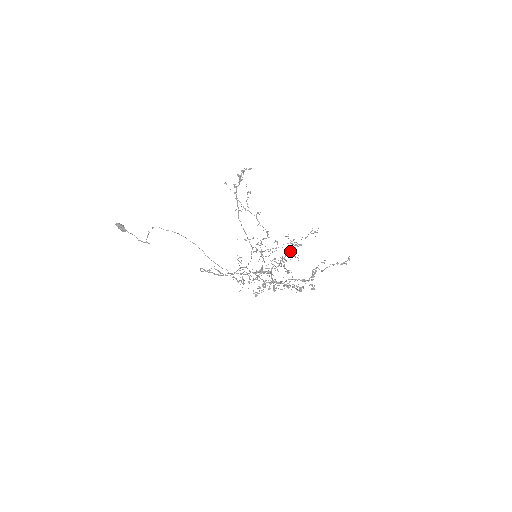
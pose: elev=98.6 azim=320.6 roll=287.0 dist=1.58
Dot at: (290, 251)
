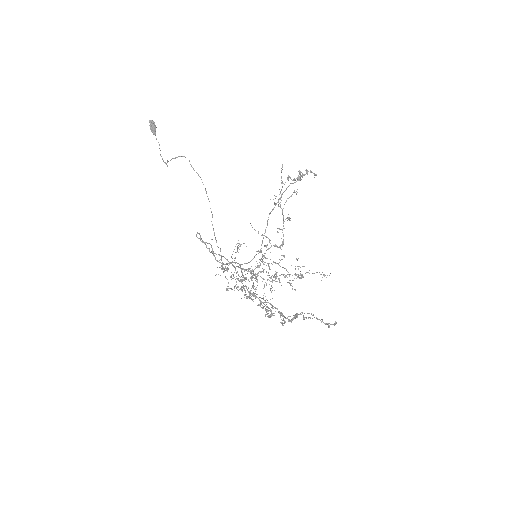
Dot at: (289, 274)
